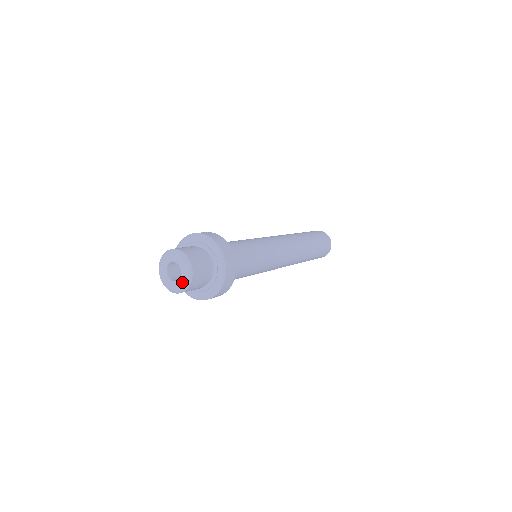
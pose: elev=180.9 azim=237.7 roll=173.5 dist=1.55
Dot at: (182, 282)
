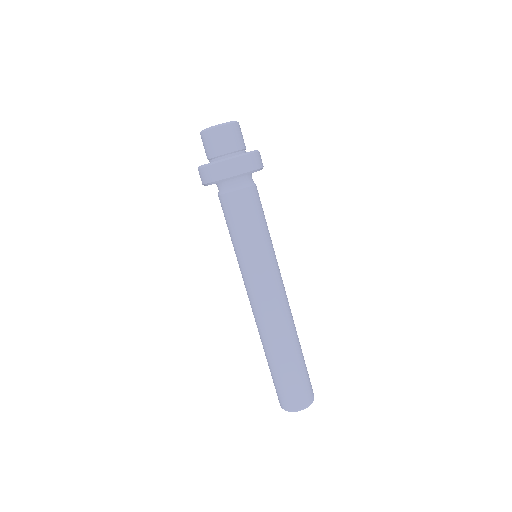
Dot at: (223, 123)
